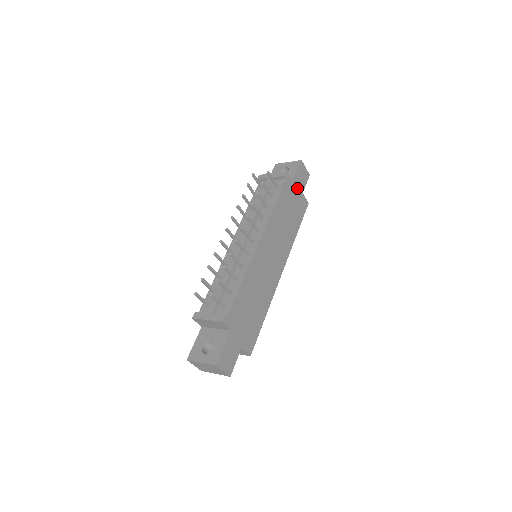
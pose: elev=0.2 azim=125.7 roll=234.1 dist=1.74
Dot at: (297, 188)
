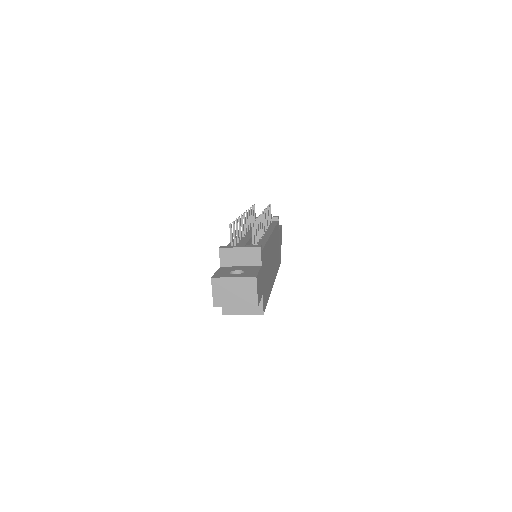
Dot at: occluded
